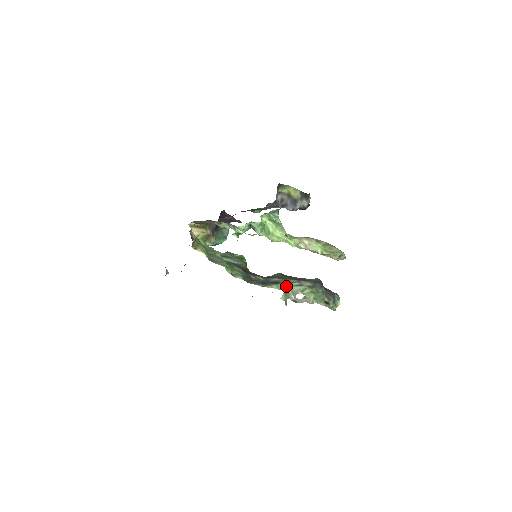
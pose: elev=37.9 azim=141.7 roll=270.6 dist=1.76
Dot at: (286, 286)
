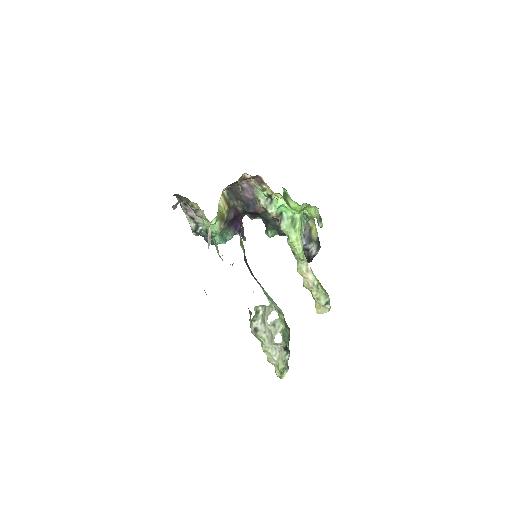
Dot at: (269, 296)
